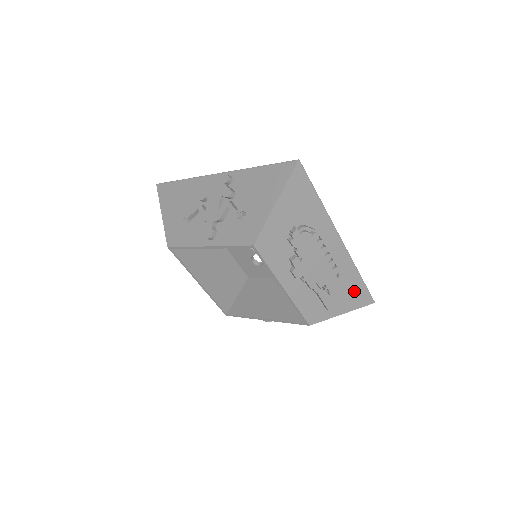
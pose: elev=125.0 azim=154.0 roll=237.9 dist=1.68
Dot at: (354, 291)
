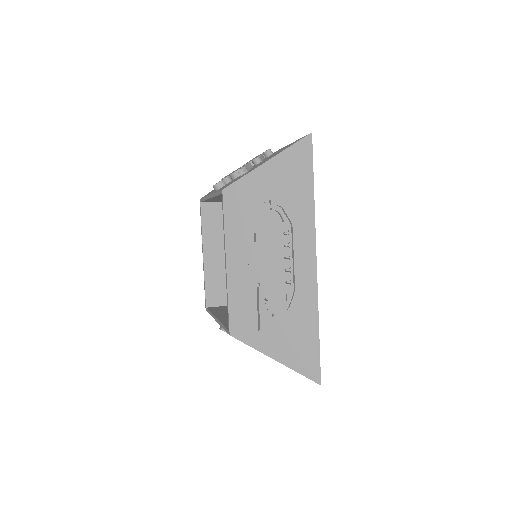
Dot at: (301, 342)
